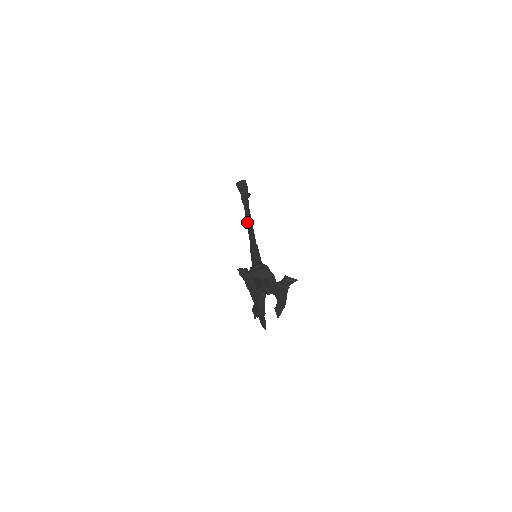
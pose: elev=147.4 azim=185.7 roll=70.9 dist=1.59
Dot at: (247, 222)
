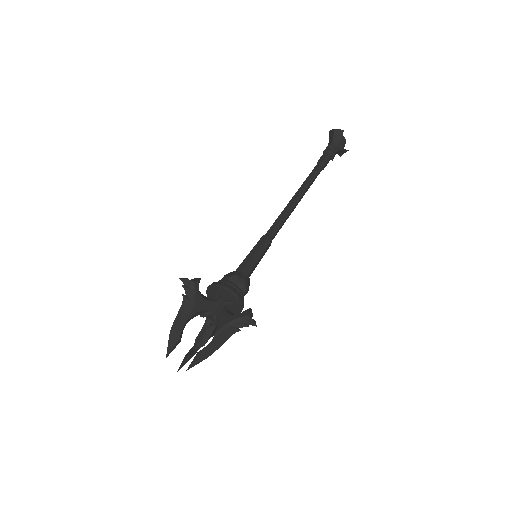
Dot at: (292, 197)
